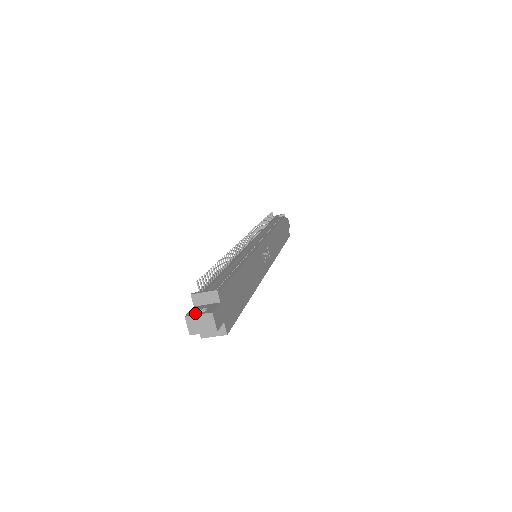
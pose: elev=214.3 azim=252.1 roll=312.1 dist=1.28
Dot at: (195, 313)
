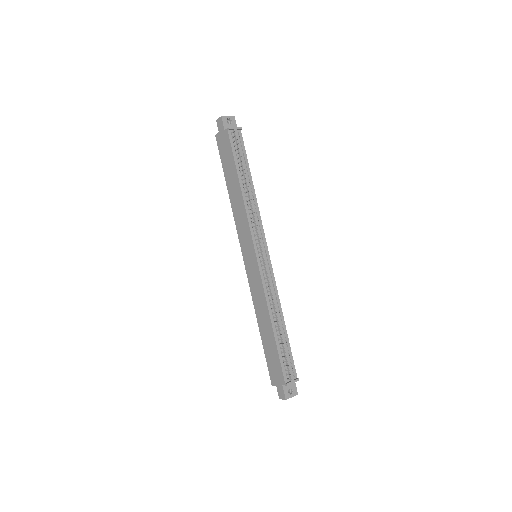
Dot at: (290, 396)
